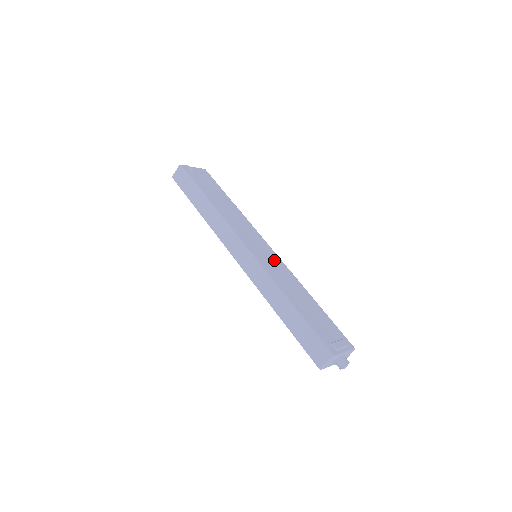
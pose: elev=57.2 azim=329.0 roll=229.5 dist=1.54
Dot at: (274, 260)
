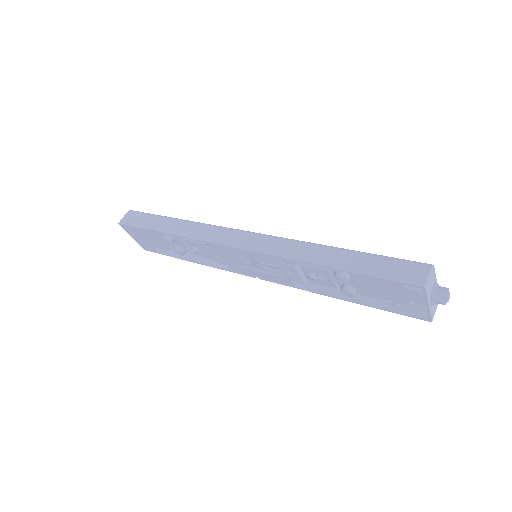
Dot at: occluded
